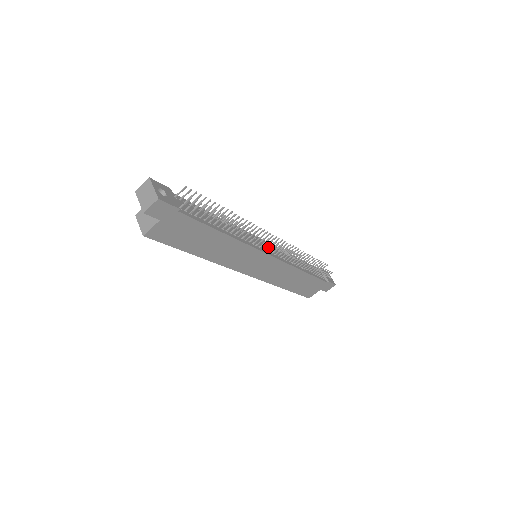
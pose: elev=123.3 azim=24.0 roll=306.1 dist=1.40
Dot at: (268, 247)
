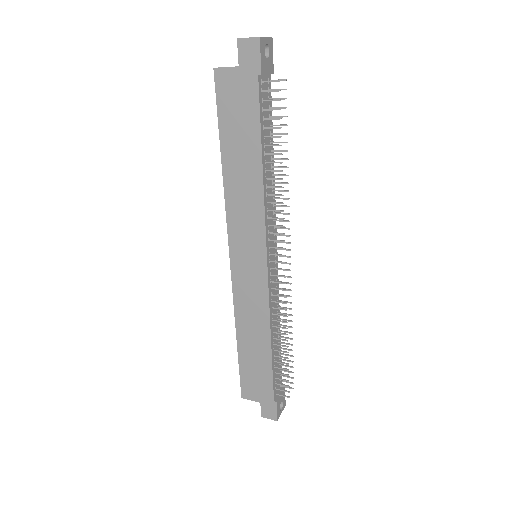
Dot at: occluded
